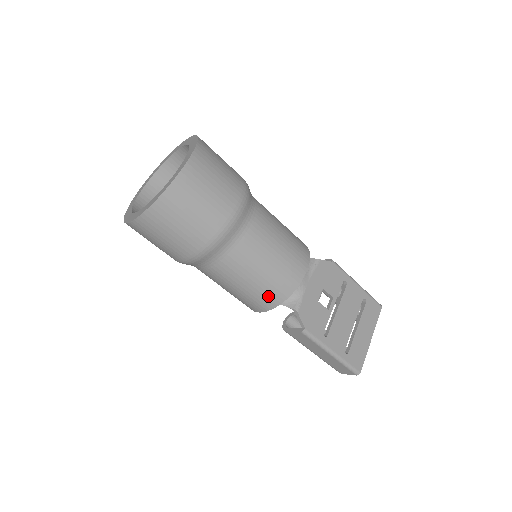
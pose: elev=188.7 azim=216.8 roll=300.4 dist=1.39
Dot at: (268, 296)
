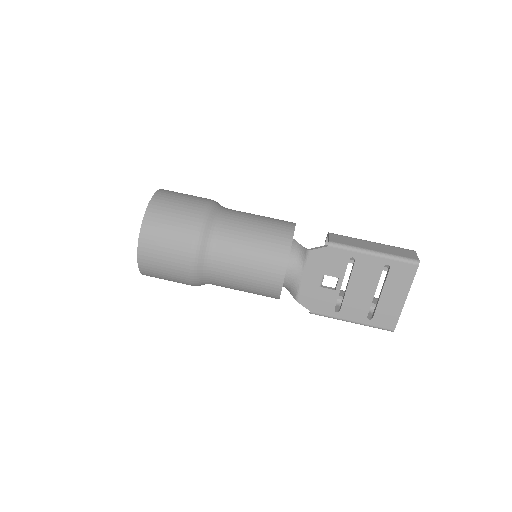
Dot at: occluded
